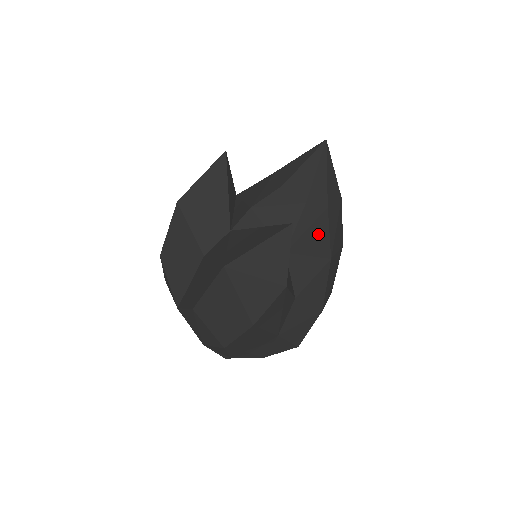
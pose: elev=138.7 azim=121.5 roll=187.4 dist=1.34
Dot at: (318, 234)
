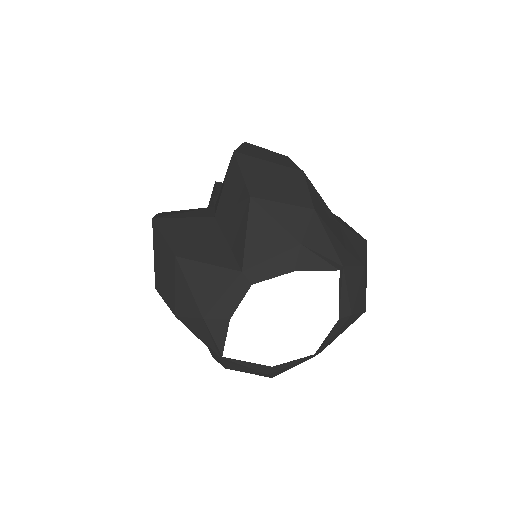
Dot at: occluded
